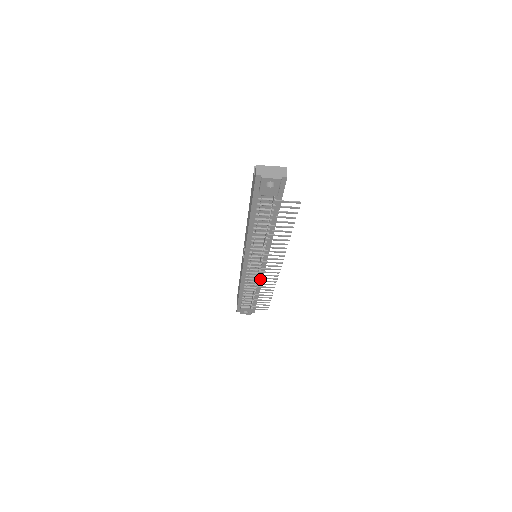
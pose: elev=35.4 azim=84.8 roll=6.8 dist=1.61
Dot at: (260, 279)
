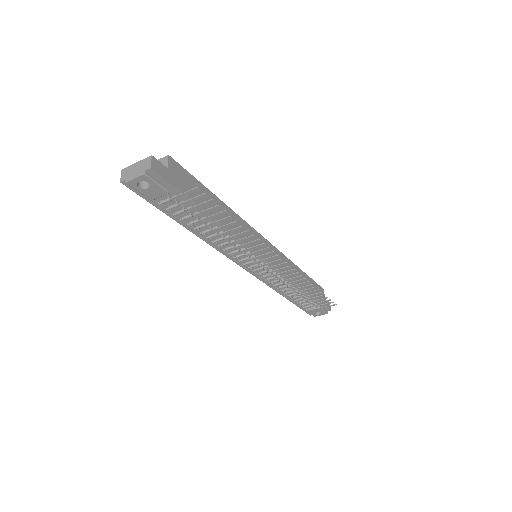
Dot at: (286, 278)
